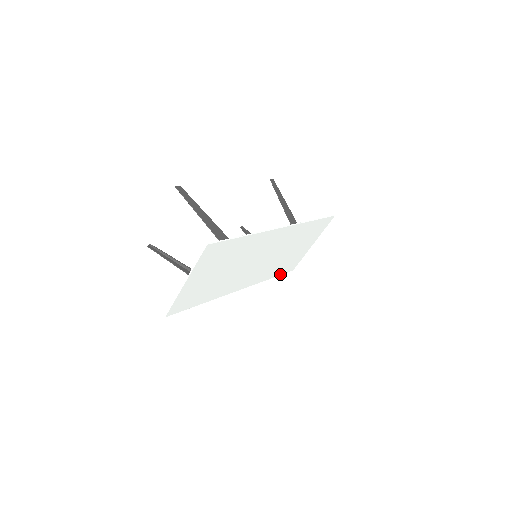
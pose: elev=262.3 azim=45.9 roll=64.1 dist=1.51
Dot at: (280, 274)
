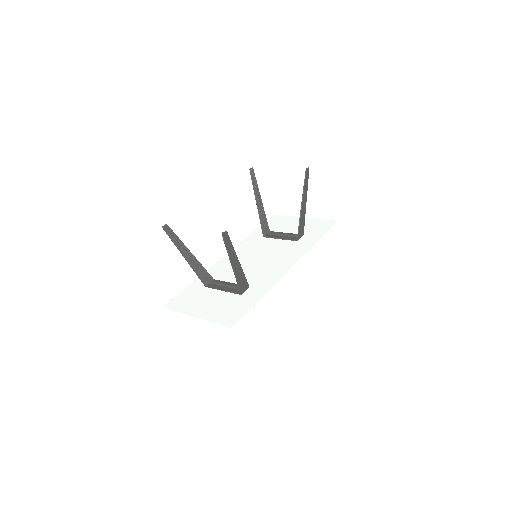
Dot at: occluded
